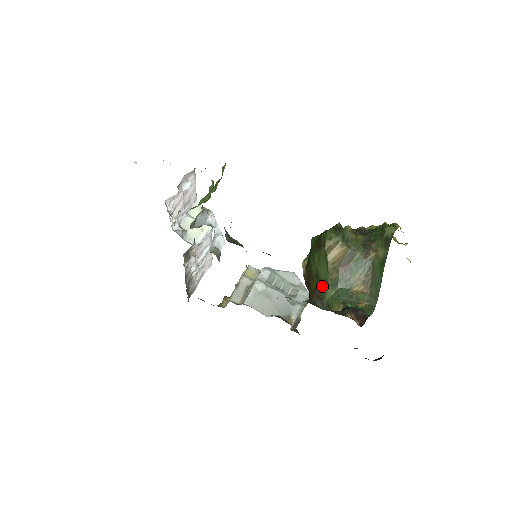
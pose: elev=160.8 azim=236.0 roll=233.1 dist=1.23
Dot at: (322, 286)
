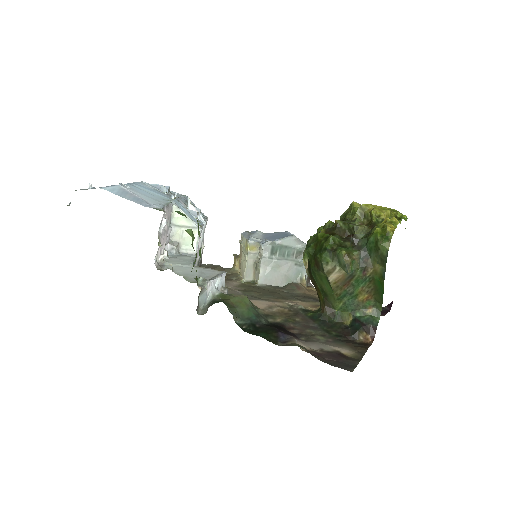
Dot at: (329, 299)
